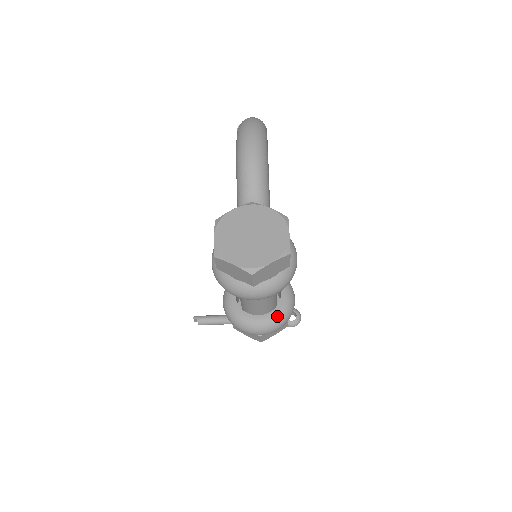
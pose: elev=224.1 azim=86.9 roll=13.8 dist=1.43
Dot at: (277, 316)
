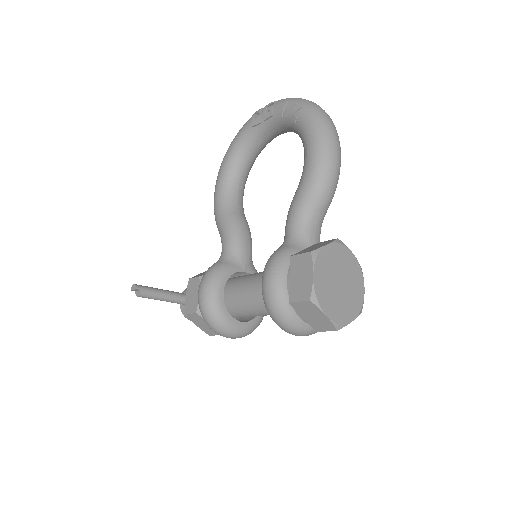
Dot at: (255, 325)
